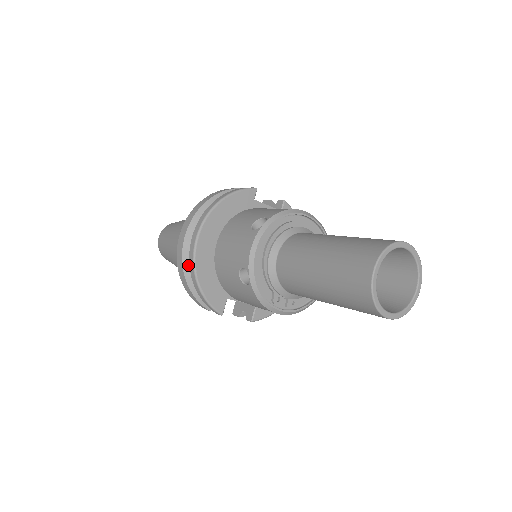
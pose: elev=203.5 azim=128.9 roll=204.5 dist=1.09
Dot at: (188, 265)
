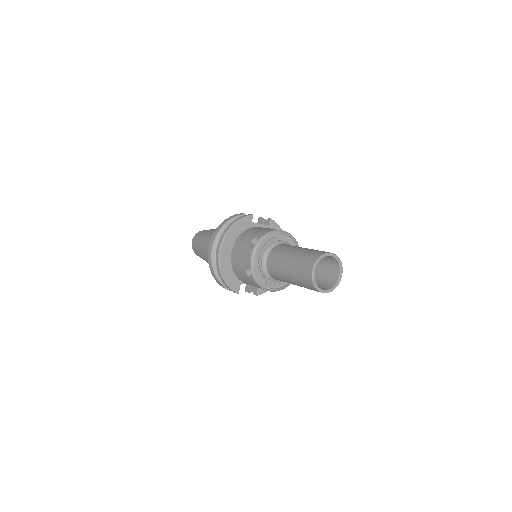
Dot at: (215, 266)
